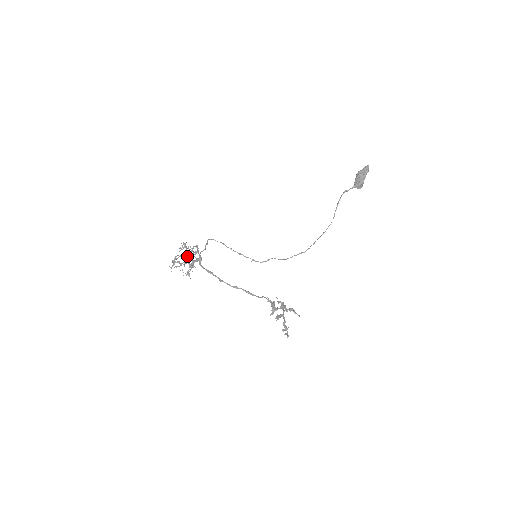
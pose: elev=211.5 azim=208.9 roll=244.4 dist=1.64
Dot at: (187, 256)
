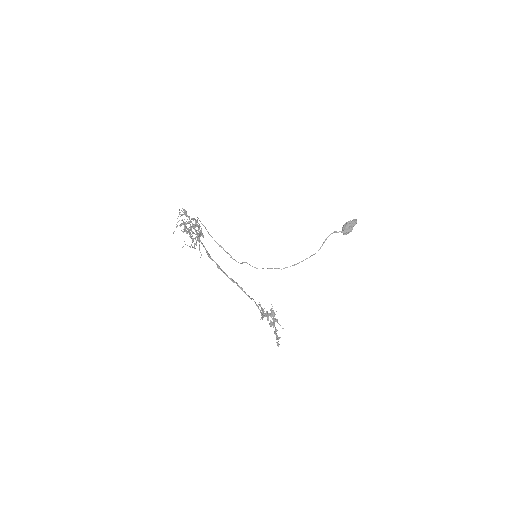
Dot at: occluded
